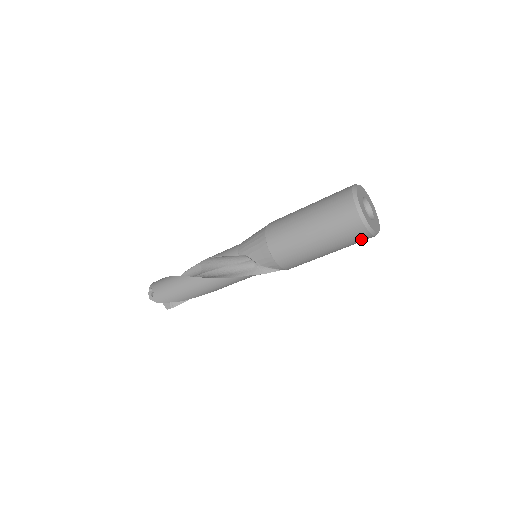
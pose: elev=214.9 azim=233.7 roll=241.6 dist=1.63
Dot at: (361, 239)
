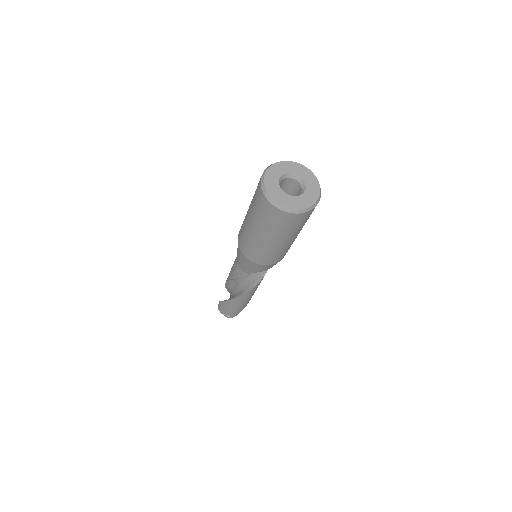
Dot at: occluded
